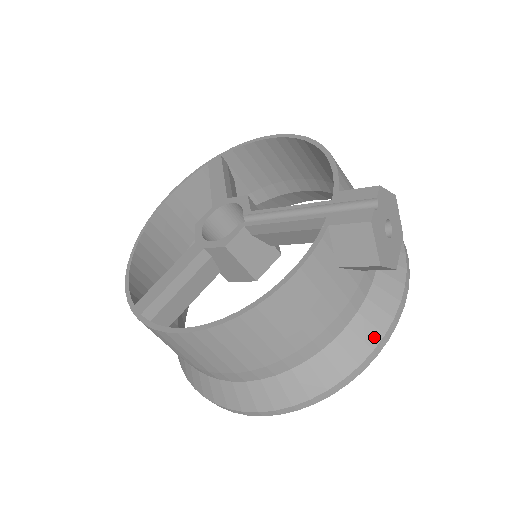
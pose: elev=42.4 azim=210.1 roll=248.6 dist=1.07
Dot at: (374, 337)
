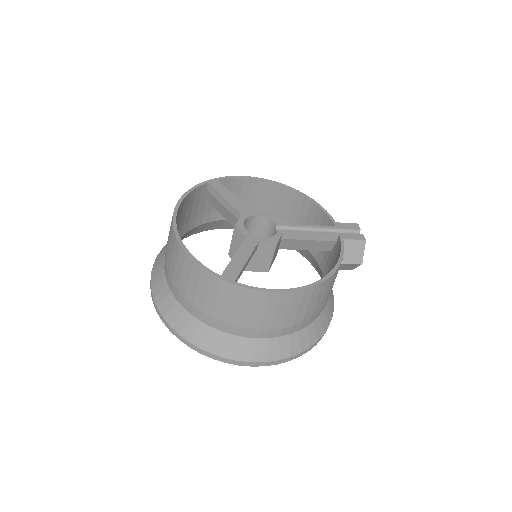
Dot at: (332, 310)
